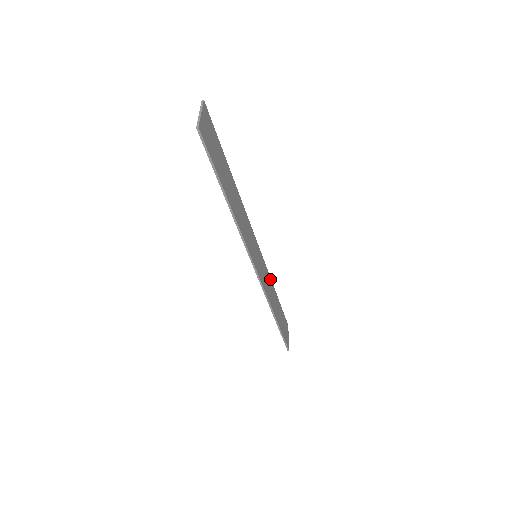
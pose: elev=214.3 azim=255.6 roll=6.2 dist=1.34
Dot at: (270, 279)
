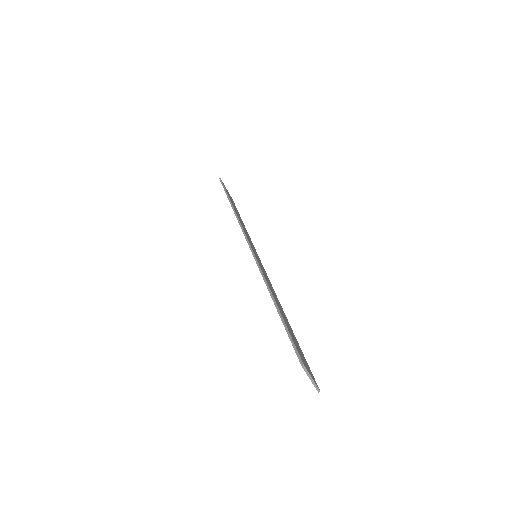
Dot at: (279, 302)
